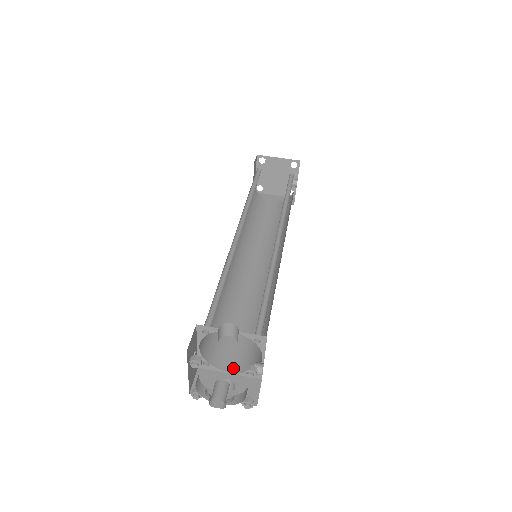
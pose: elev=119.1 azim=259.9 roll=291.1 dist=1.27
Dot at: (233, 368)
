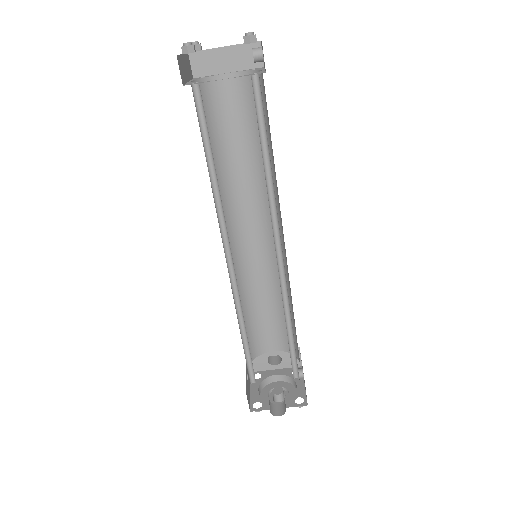
Dot at: (274, 348)
